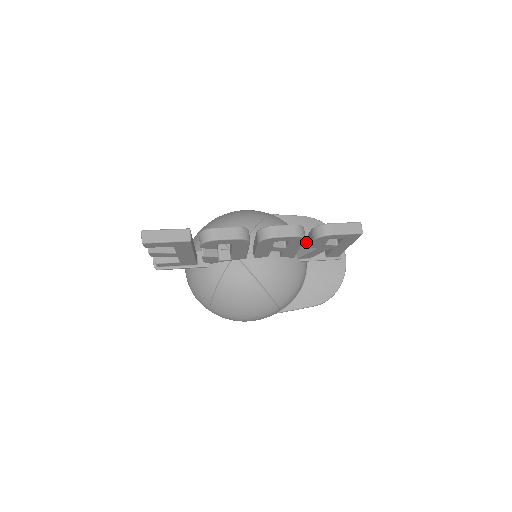
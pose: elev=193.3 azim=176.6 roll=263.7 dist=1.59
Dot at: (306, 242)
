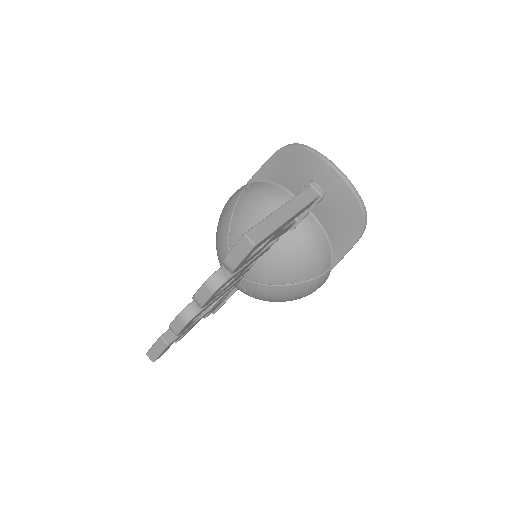
Dot at: (292, 188)
